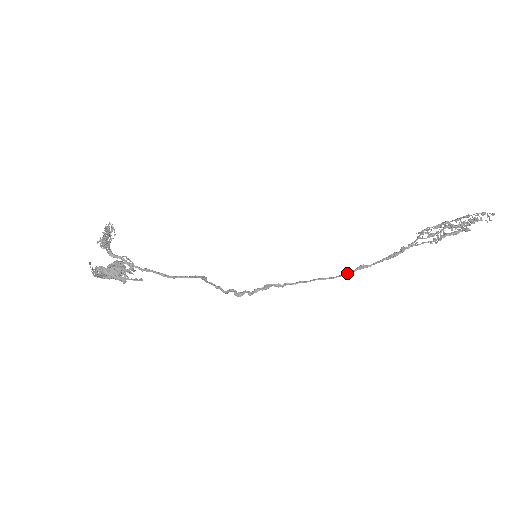
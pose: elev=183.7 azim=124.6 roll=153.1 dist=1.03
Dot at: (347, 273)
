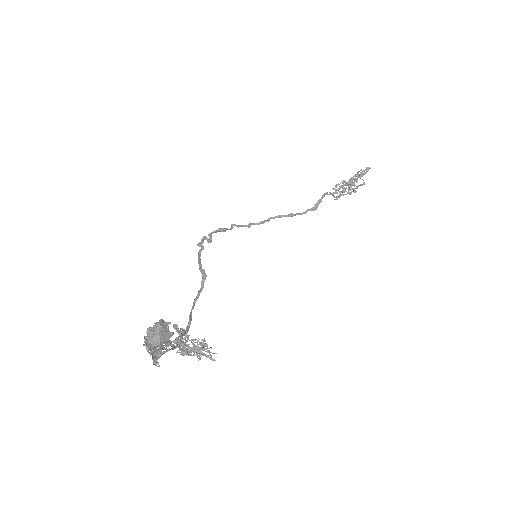
Dot at: (280, 217)
